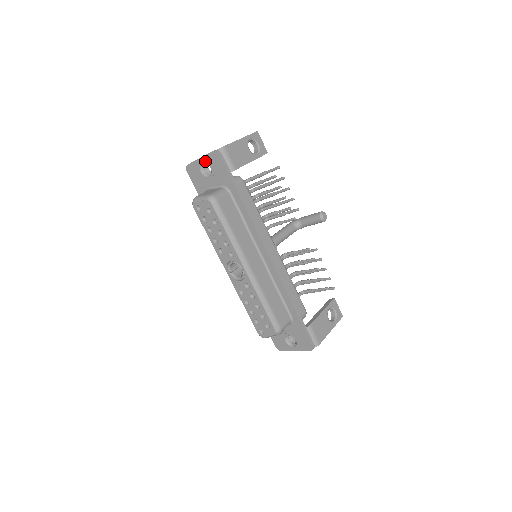
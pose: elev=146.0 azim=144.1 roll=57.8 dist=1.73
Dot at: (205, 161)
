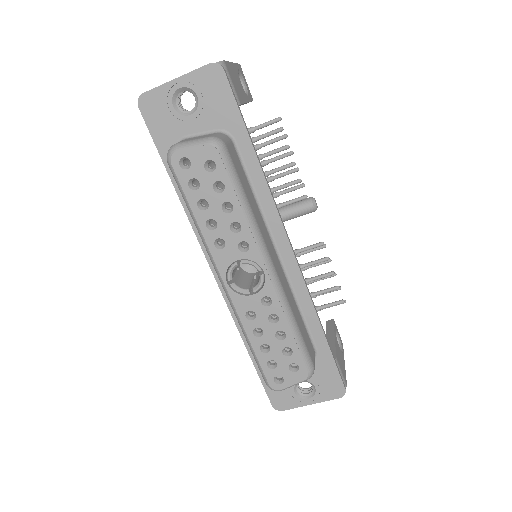
Dot at: (187, 84)
